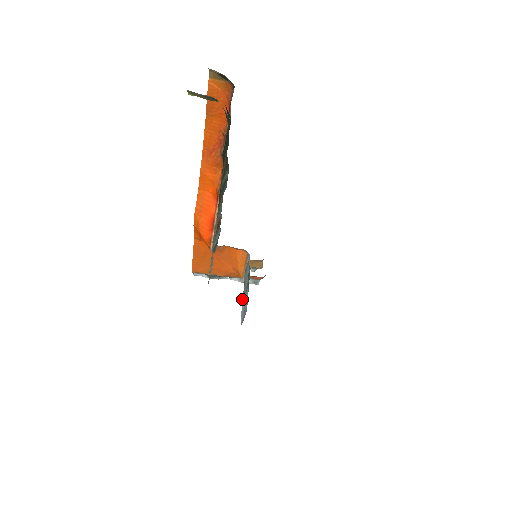
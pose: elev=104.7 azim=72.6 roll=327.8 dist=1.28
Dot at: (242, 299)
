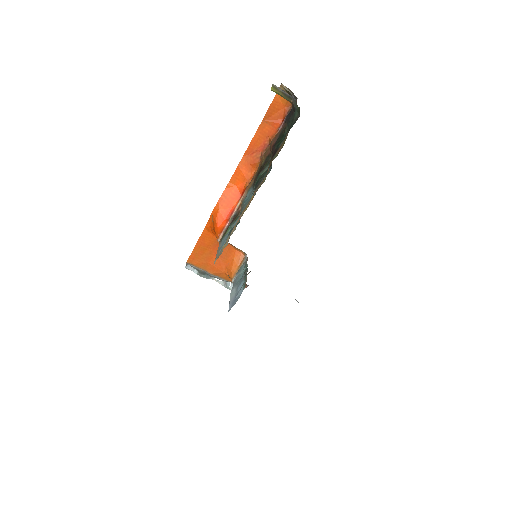
Dot at: (231, 293)
